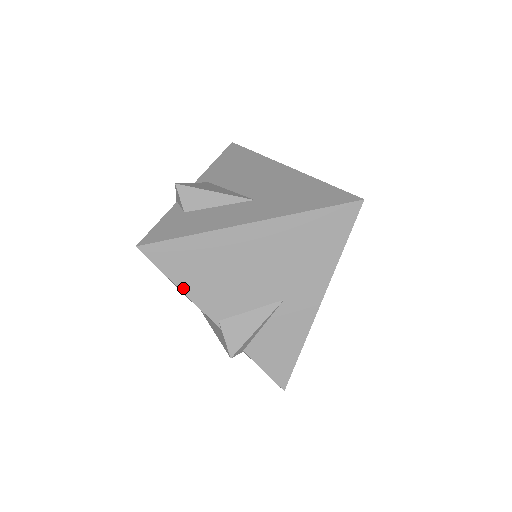
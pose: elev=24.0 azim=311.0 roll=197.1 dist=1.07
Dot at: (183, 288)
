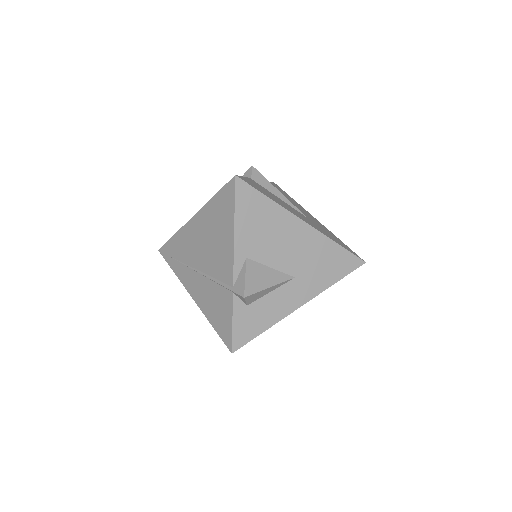
Dot at: occluded
